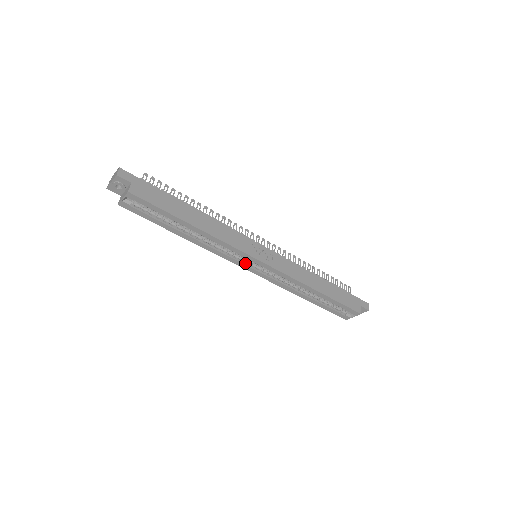
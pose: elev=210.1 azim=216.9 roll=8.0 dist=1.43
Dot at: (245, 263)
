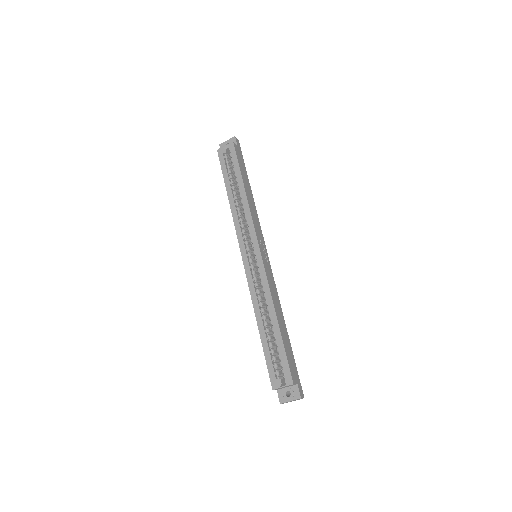
Dot at: (246, 248)
